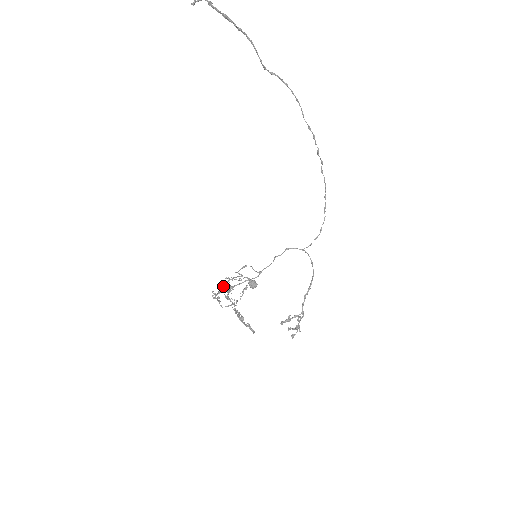
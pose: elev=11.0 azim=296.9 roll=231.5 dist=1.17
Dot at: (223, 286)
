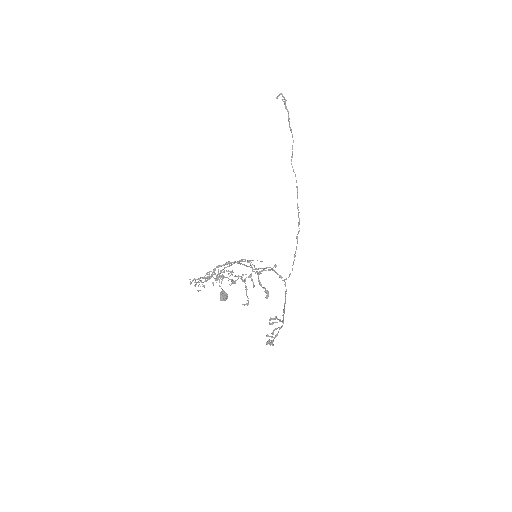
Dot at: (200, 281)
